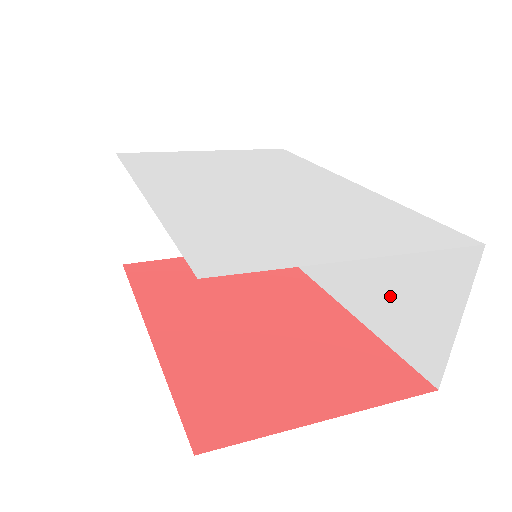
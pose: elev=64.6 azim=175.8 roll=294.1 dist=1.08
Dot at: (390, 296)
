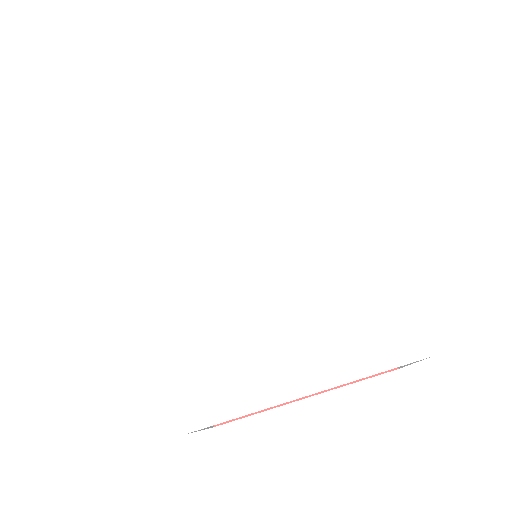
Dot at: occluded
